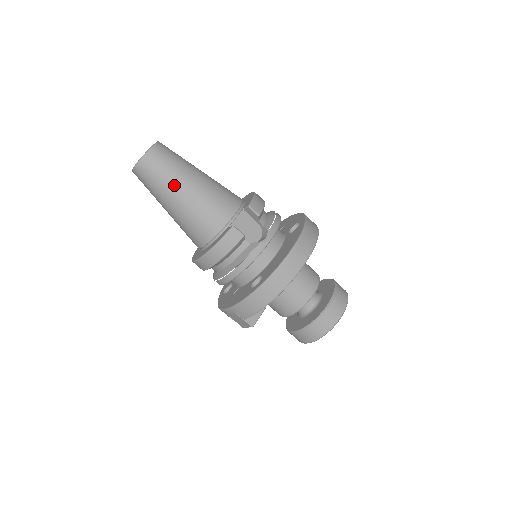
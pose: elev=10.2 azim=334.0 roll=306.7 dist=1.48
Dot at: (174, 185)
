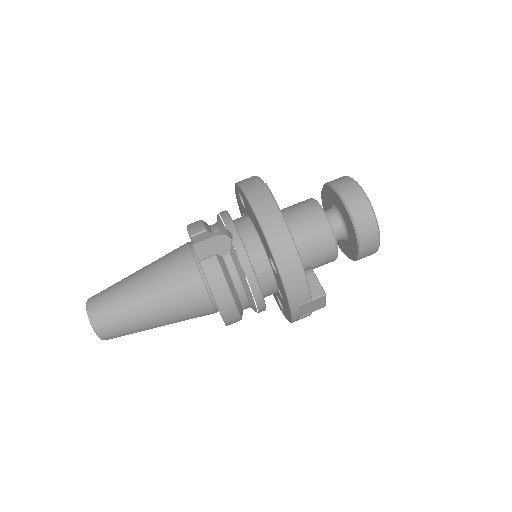
Dot at: (133, 304)
